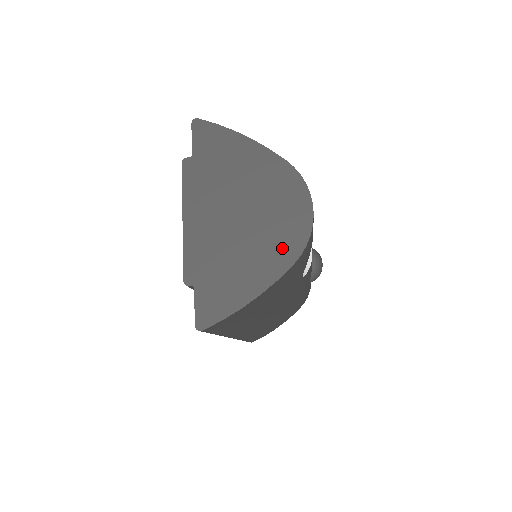
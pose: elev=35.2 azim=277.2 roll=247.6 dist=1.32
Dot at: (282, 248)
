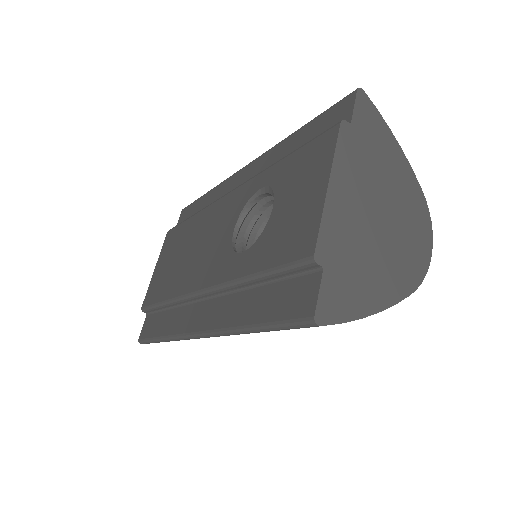
Dot at: (405, 273)
